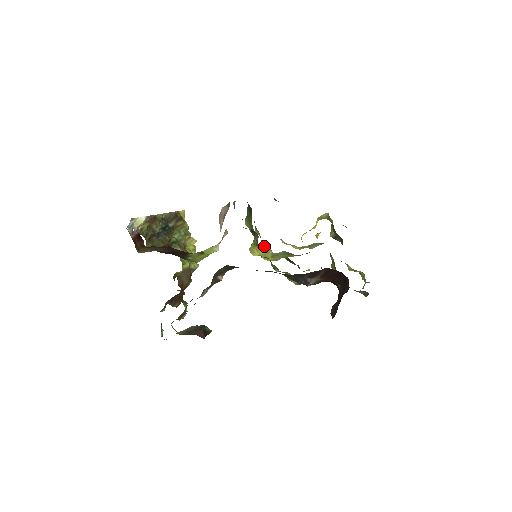
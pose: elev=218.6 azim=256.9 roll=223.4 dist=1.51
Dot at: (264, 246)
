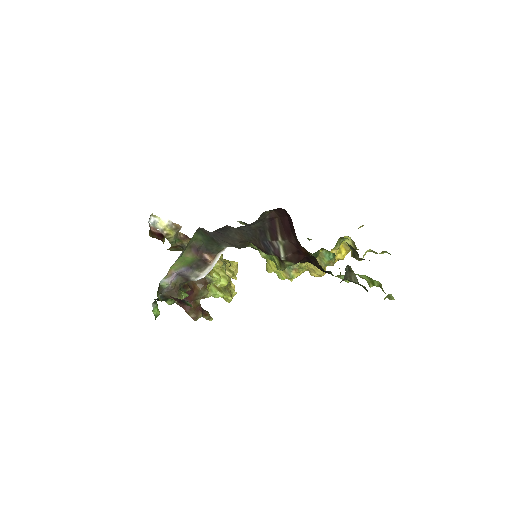
Dot at: occluded
